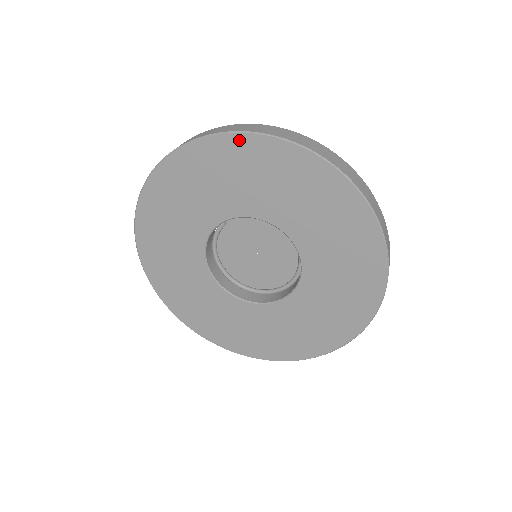
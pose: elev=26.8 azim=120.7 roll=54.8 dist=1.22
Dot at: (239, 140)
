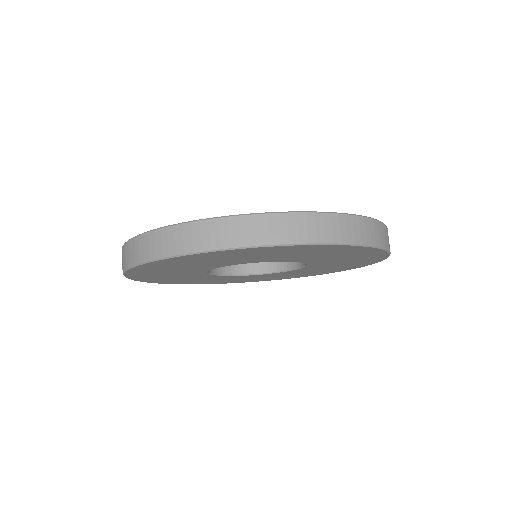
Dot at: (366, 249)
